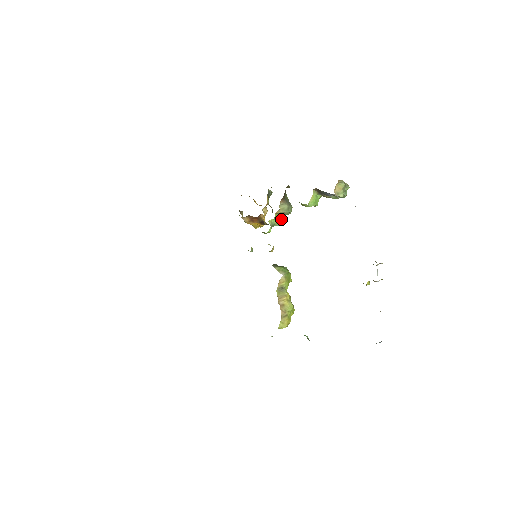
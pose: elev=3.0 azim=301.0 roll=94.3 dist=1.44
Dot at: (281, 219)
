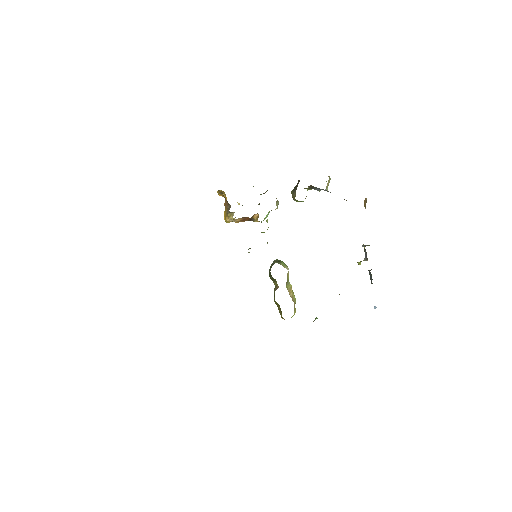
Dot at: (267, 214)
